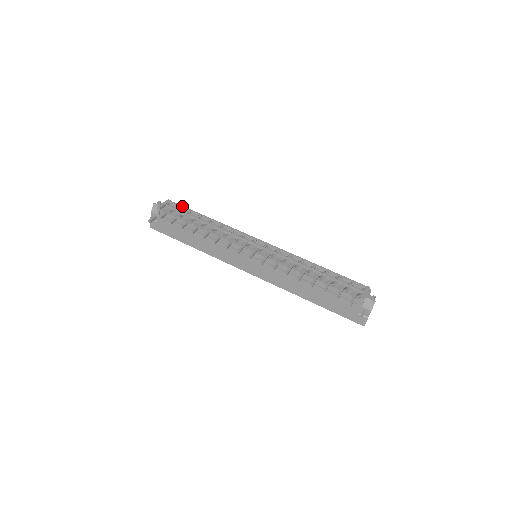
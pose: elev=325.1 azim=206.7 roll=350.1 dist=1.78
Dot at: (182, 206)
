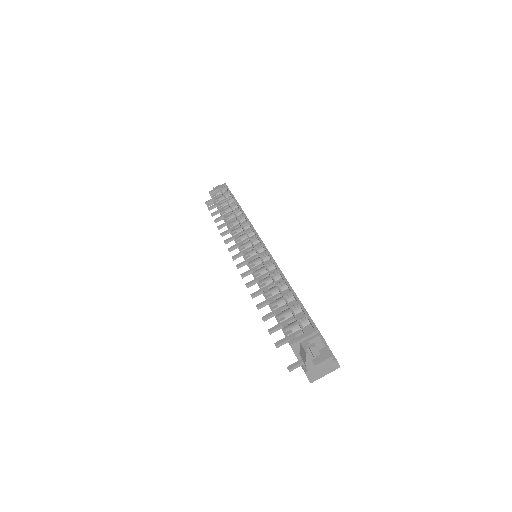
Dot at: (229, 191)
